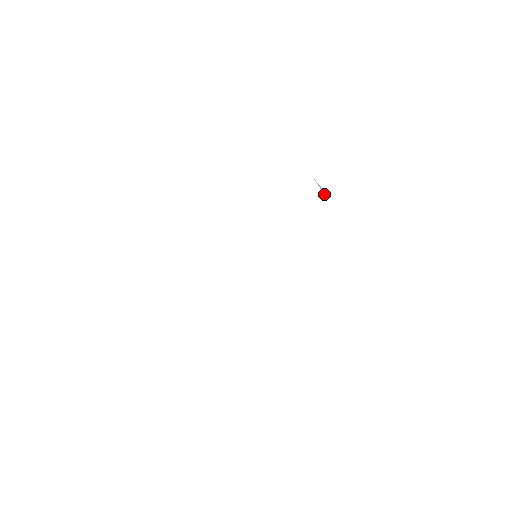
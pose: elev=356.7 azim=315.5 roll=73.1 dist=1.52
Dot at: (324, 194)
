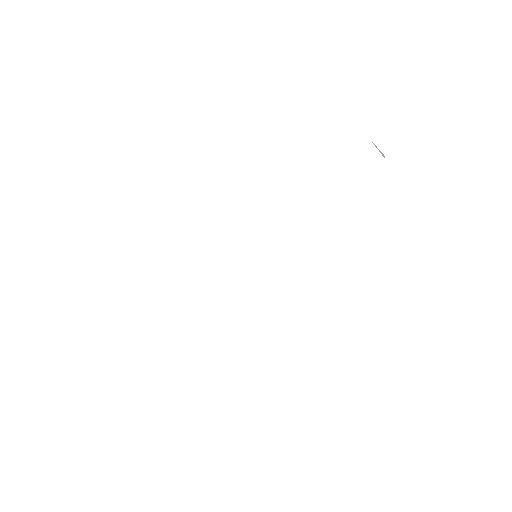
Dot at: (384, 157)
